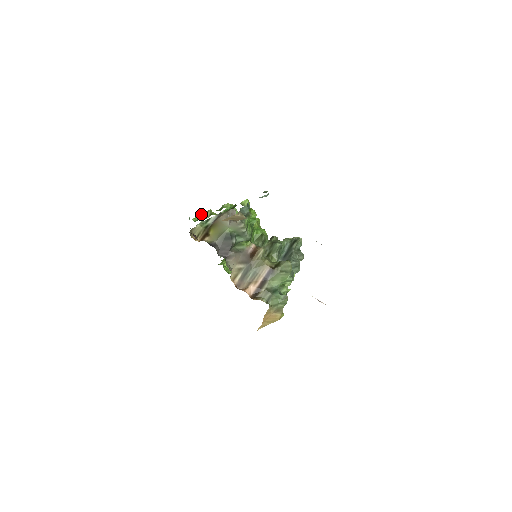
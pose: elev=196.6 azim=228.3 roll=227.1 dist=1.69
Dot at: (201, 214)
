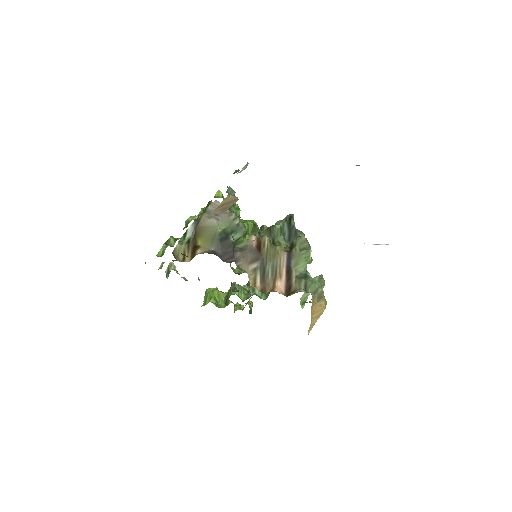
Dot at: (163, 246)
